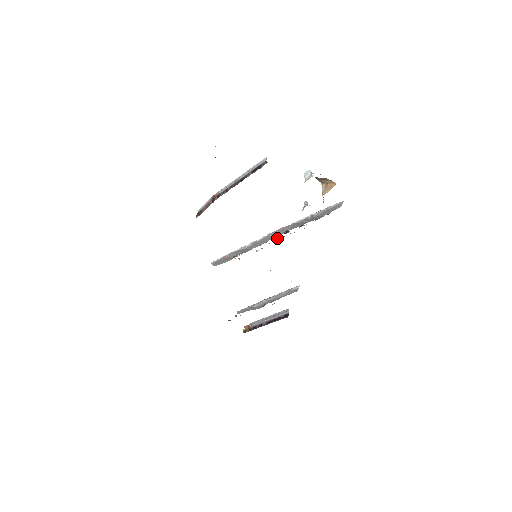
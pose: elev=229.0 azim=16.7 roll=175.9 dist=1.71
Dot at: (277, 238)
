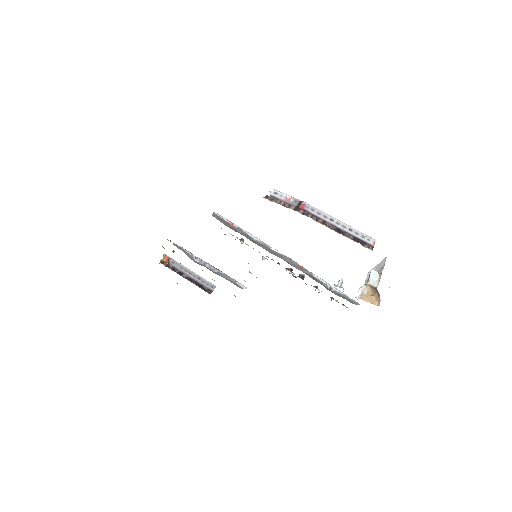
Dot at: (290, 270)
